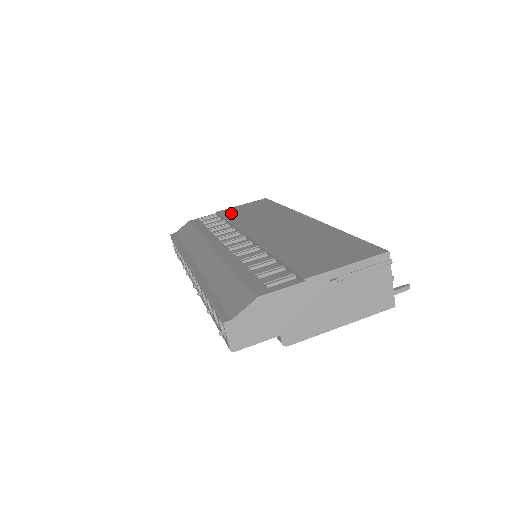
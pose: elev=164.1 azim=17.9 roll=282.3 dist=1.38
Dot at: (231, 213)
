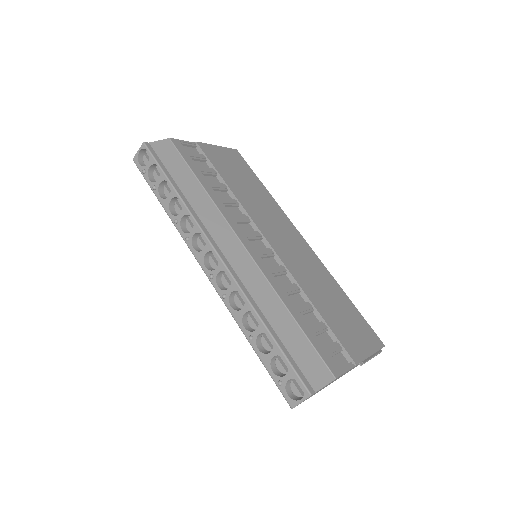
Dot at: (219, 162)
